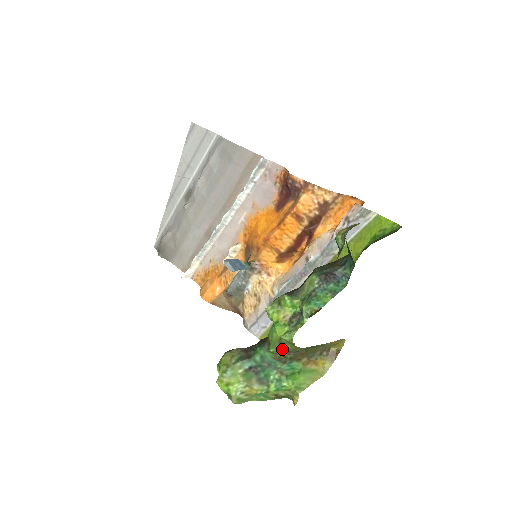
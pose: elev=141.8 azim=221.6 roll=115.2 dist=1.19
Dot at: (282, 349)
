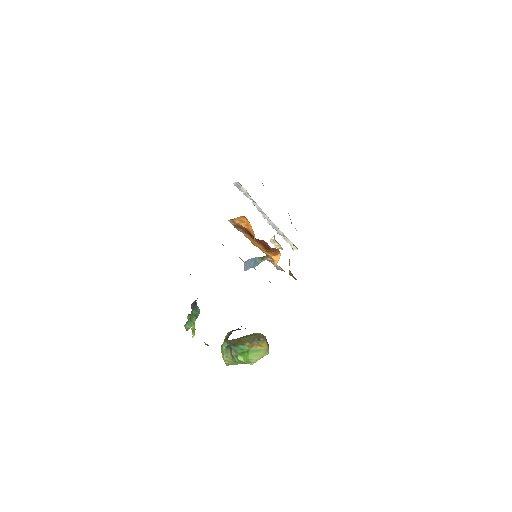
Dot at: (206, 344)
